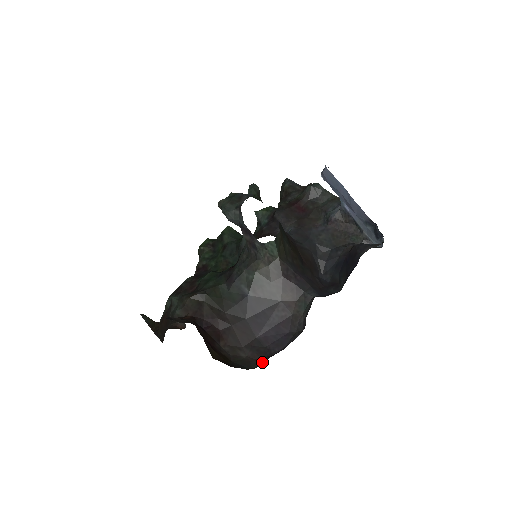
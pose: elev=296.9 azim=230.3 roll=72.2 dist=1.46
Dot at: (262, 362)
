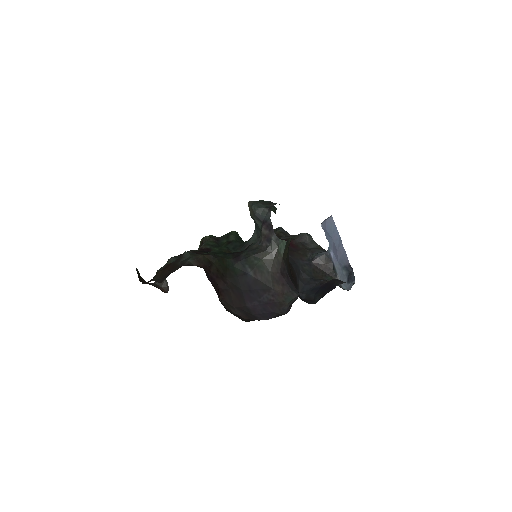
Dot at: (251, 320)
